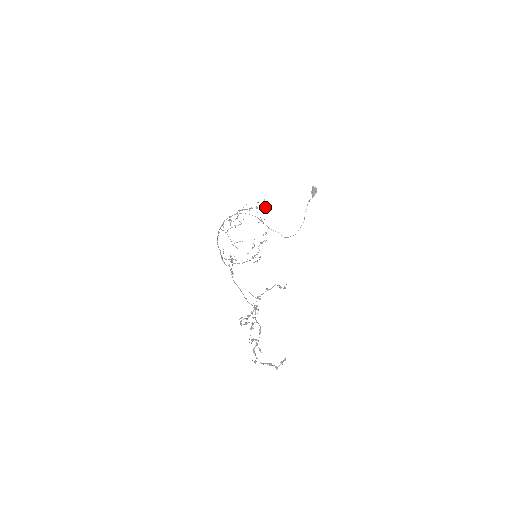
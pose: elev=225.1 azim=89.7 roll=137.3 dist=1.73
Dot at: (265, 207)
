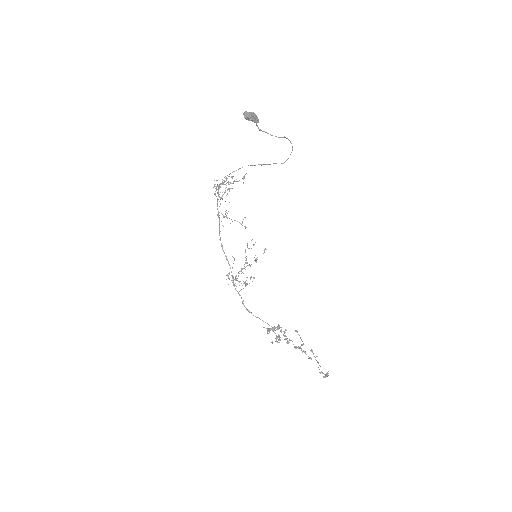
Dot at: occluded
